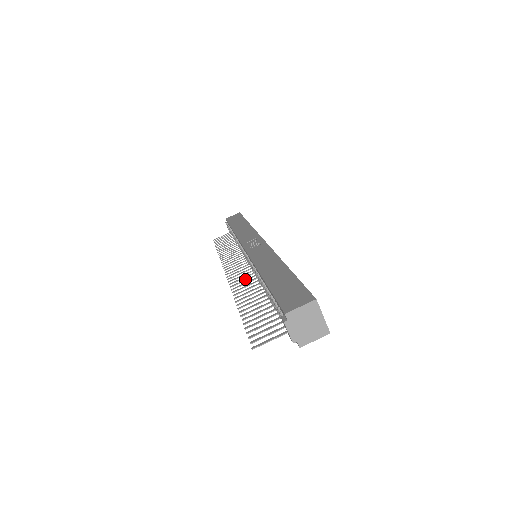
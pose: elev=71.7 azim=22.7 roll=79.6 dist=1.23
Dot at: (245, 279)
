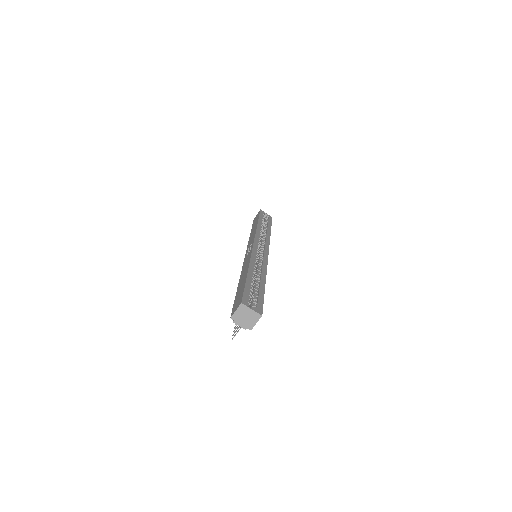
Dot at: occluded
